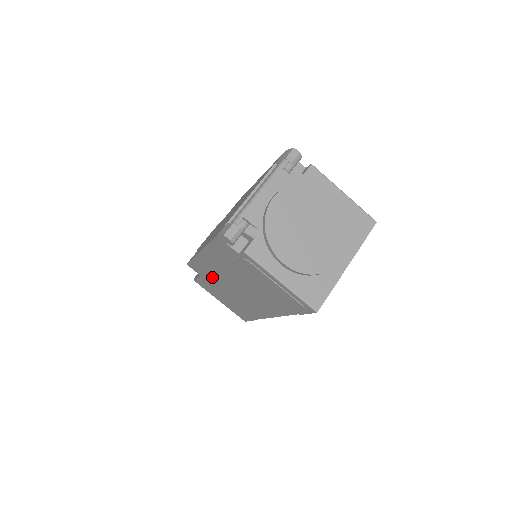
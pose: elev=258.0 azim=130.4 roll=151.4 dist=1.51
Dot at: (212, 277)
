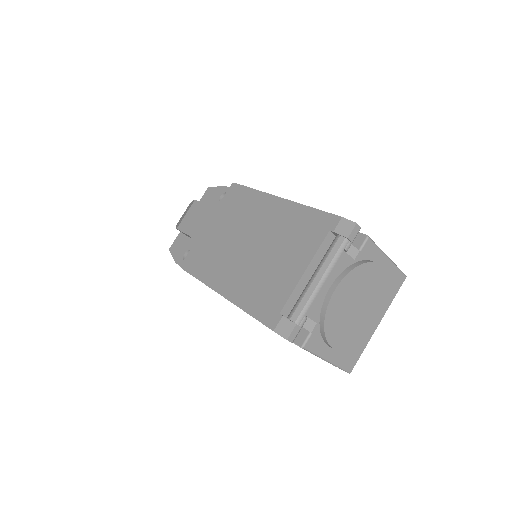
Dot at: occluded
